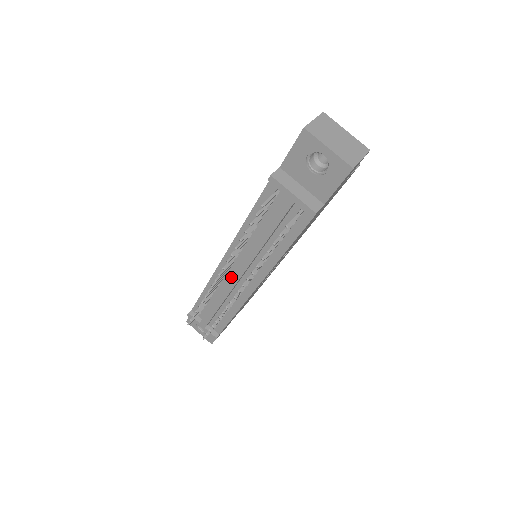
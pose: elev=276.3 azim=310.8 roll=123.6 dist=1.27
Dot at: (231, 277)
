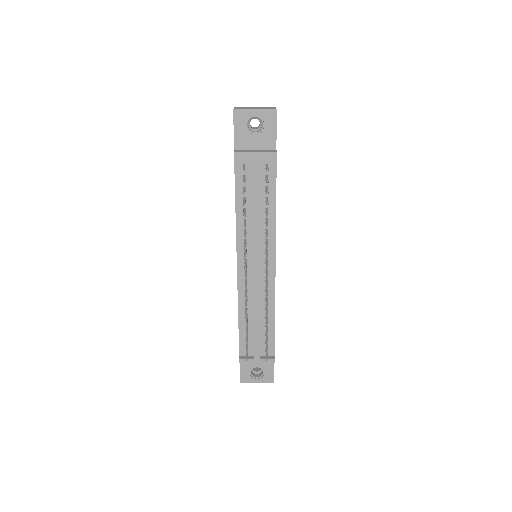
Dot at: (253, 273)
